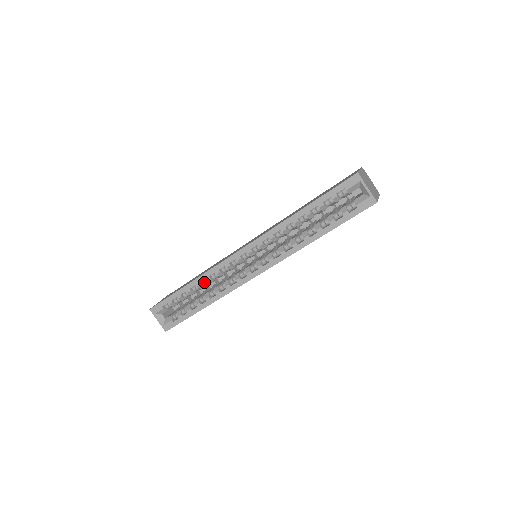
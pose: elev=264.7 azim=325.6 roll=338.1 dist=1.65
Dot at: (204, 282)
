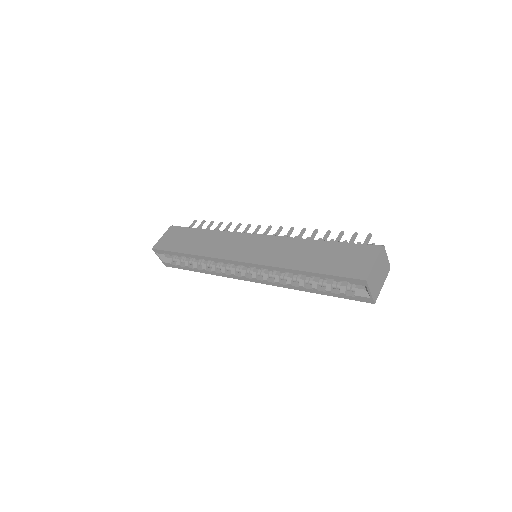
Dot at: occluded
